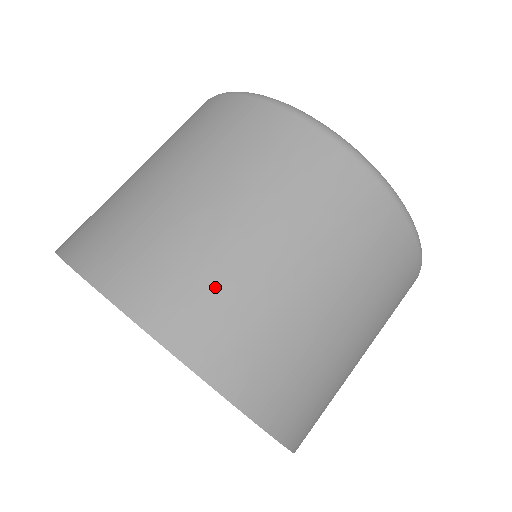
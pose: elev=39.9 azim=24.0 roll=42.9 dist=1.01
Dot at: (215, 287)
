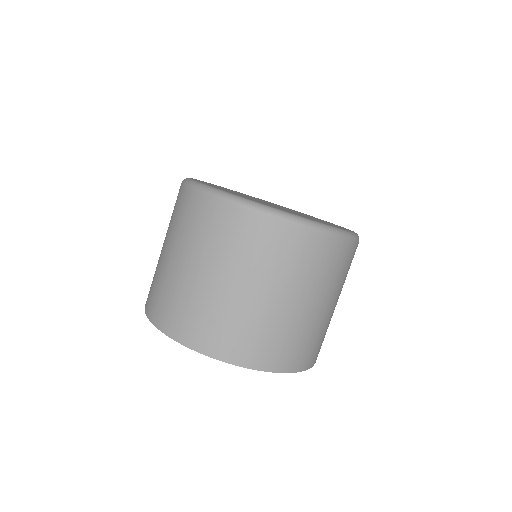
Dot at: (167, 293)
